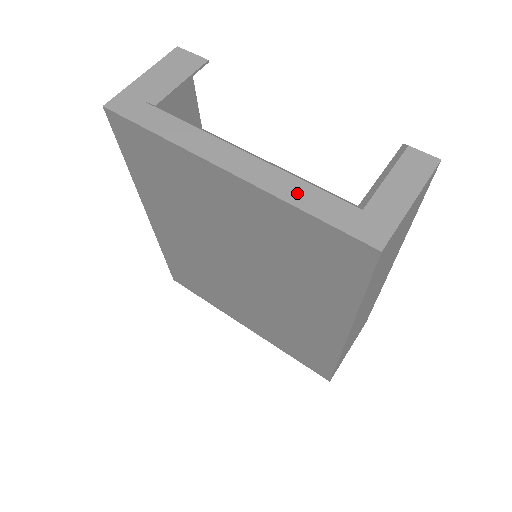
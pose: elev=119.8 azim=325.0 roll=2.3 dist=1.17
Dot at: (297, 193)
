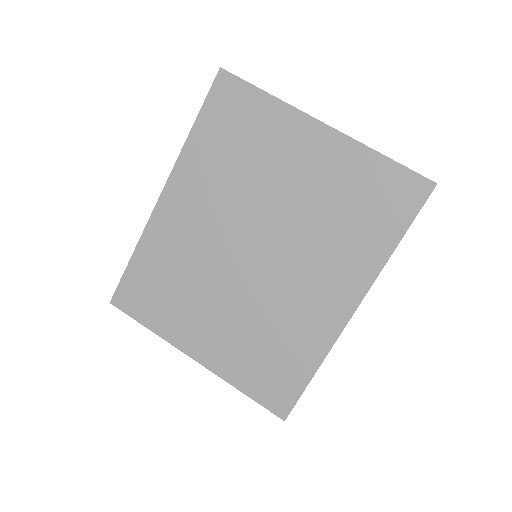
Dot at: occluded
